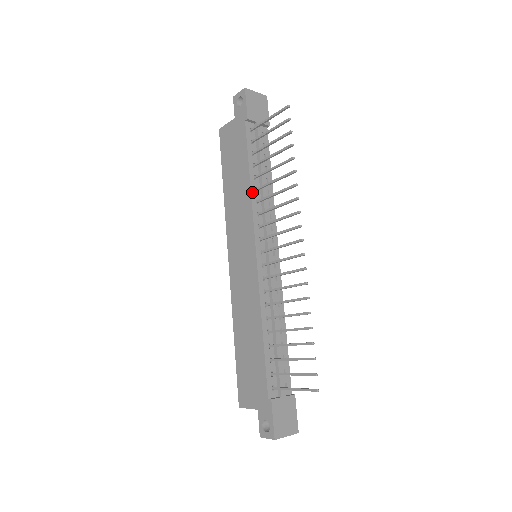
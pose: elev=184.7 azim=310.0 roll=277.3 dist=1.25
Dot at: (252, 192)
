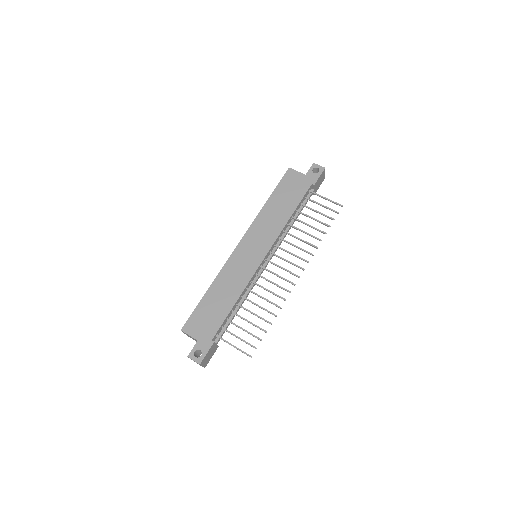
Dot at: (286, 224)
